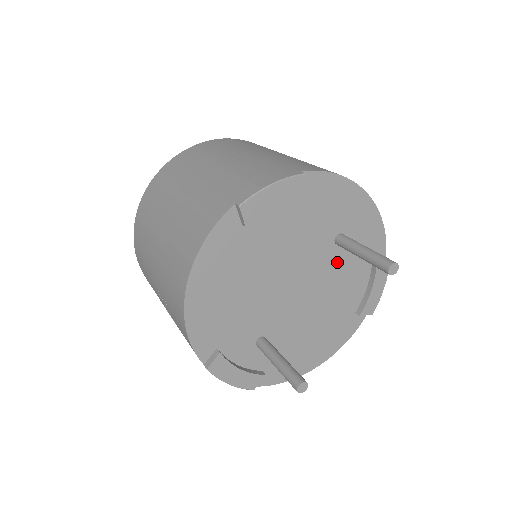
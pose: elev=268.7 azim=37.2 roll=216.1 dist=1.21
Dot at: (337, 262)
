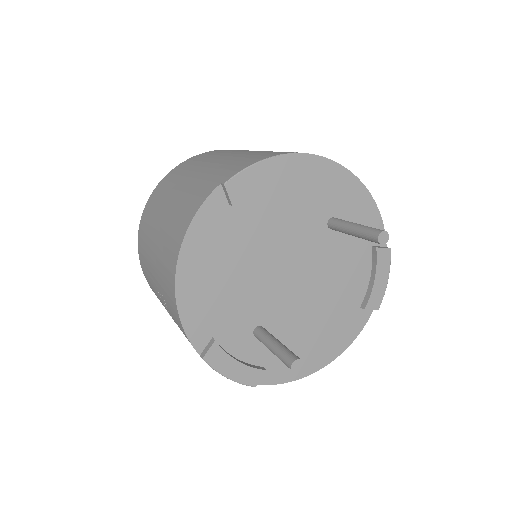
Dot at: (334, 250)
